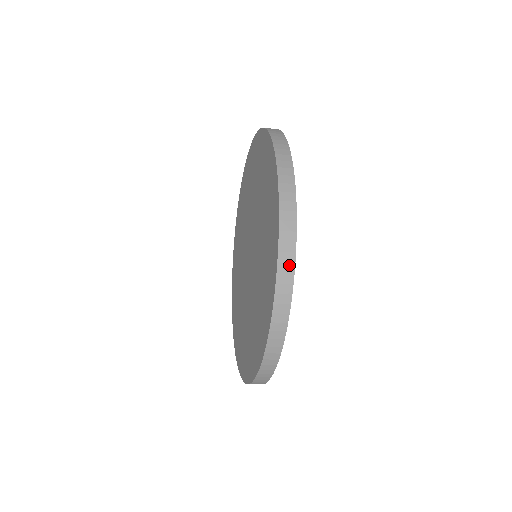
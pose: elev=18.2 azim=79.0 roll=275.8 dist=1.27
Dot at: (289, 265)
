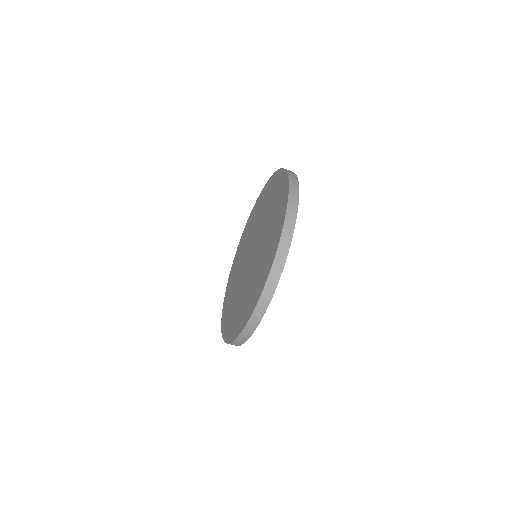
Dot at: (283, 258)
